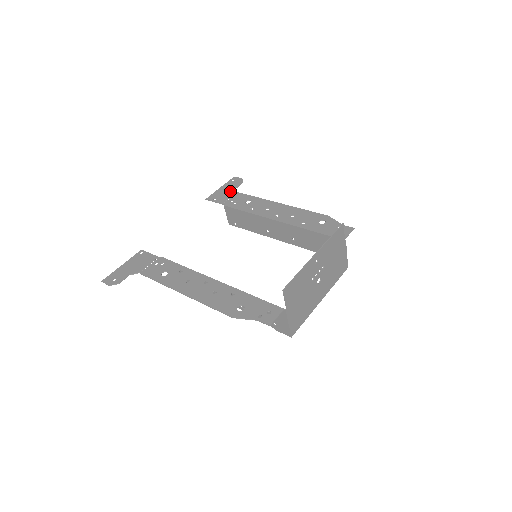
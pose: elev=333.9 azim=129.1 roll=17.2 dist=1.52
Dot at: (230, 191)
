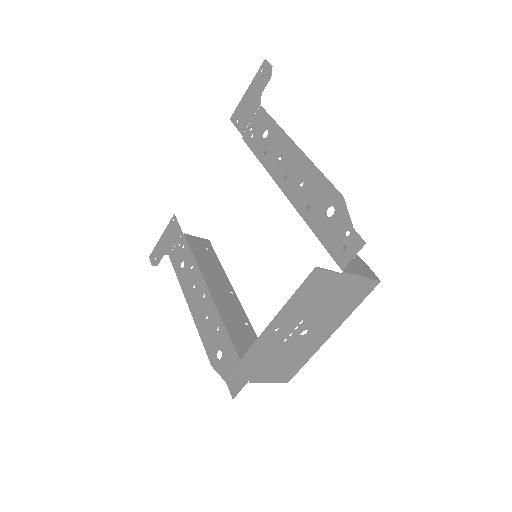
Dot at: (253, 102)
